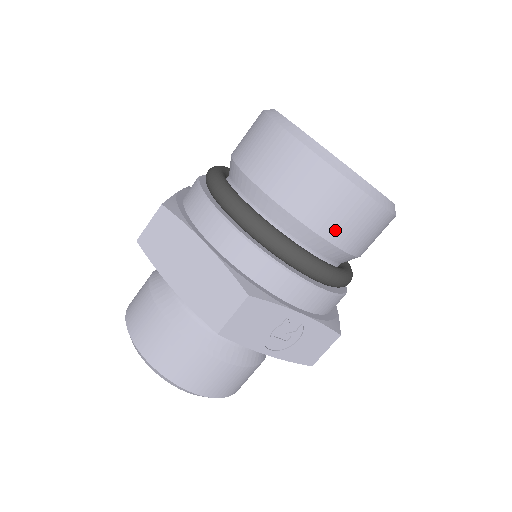
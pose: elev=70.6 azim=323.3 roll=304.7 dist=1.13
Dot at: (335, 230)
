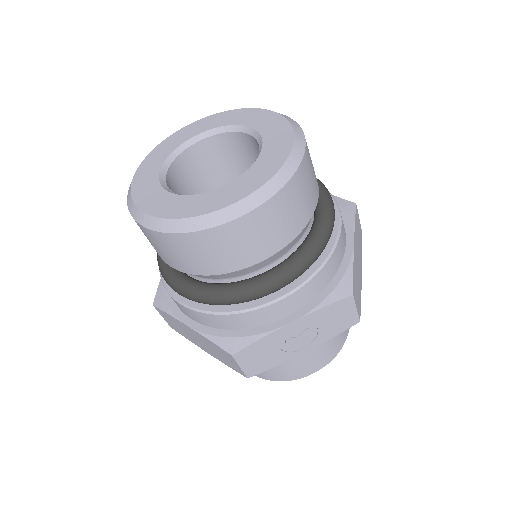
Dot at: (243, 258)
